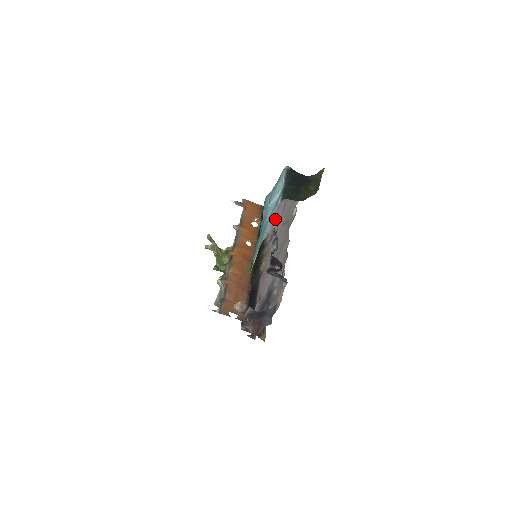
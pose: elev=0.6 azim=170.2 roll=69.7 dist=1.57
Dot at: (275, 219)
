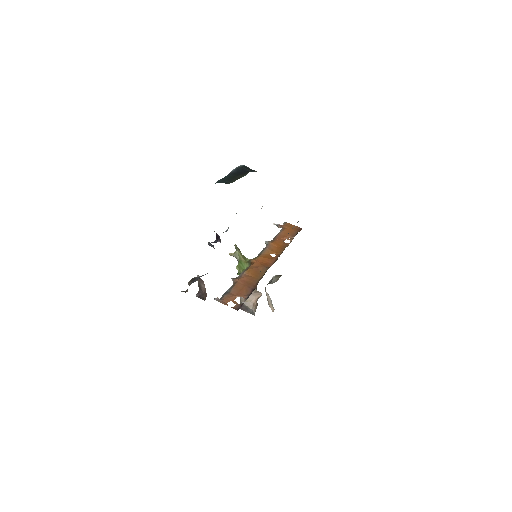
Dot at: occluded
